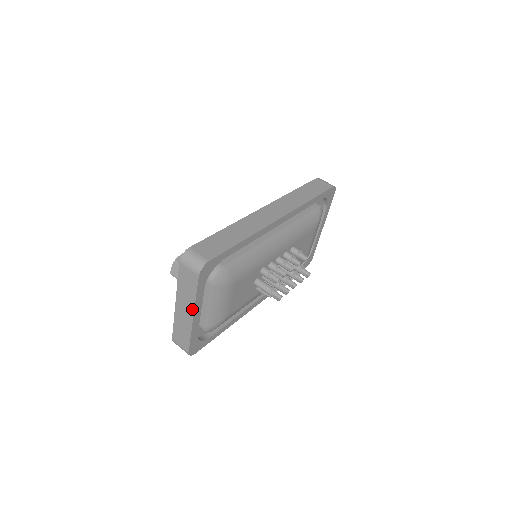
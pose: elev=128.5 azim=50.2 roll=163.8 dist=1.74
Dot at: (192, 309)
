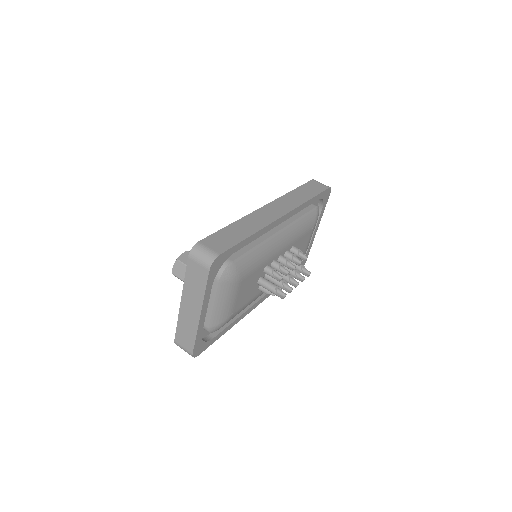
Dot at: (200, 306)
